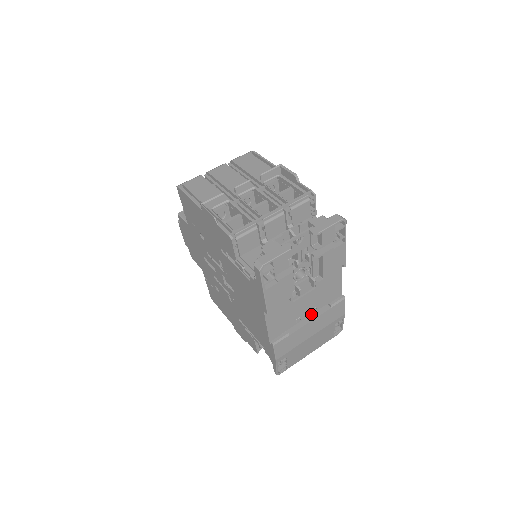
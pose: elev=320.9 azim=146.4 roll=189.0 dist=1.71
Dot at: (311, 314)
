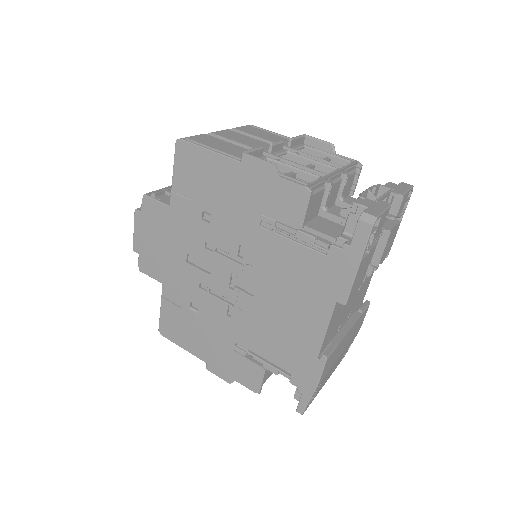
Dot at: (346, 321)
